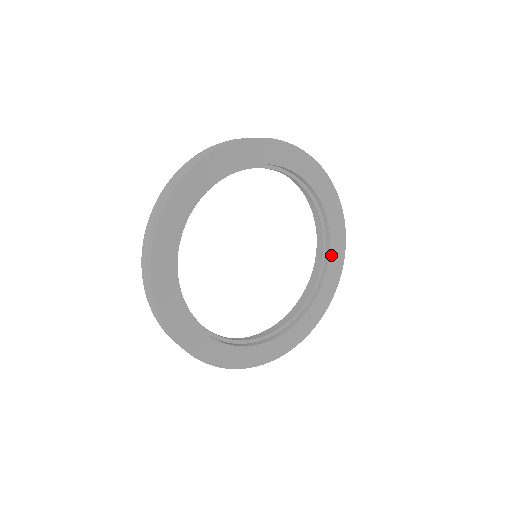
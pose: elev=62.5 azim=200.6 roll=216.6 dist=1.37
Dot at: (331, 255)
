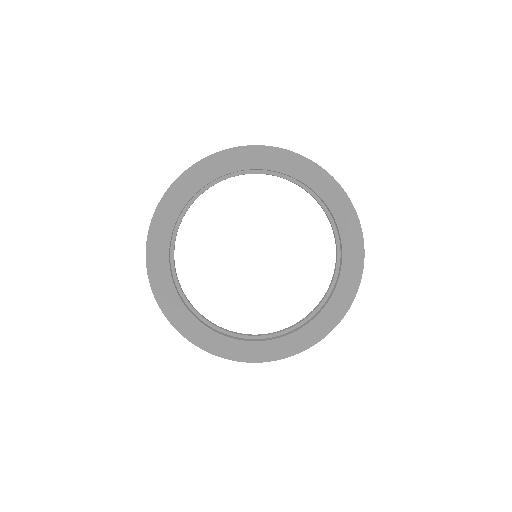
Dot at: (342, 277)
